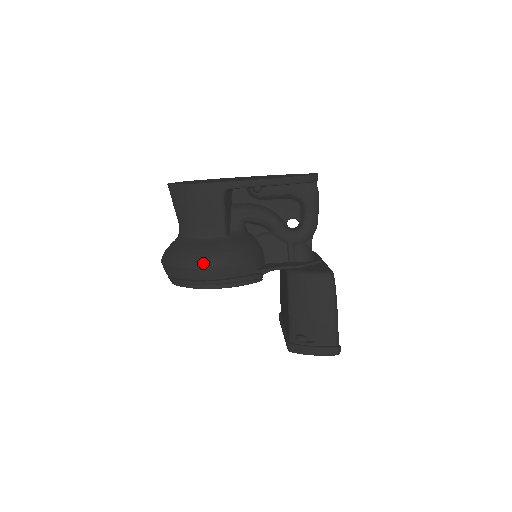
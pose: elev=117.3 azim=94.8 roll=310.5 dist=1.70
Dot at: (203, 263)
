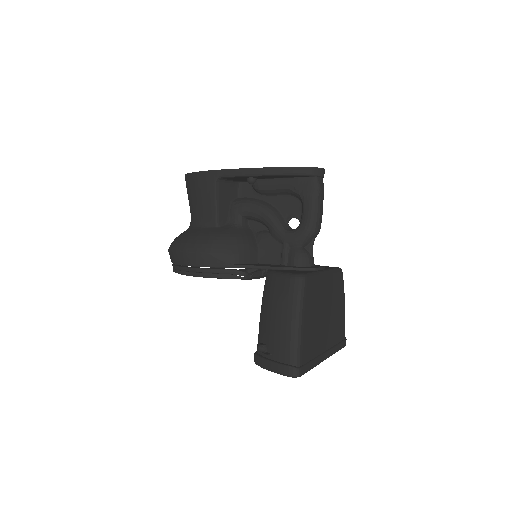
Dot at: (184, 247)
